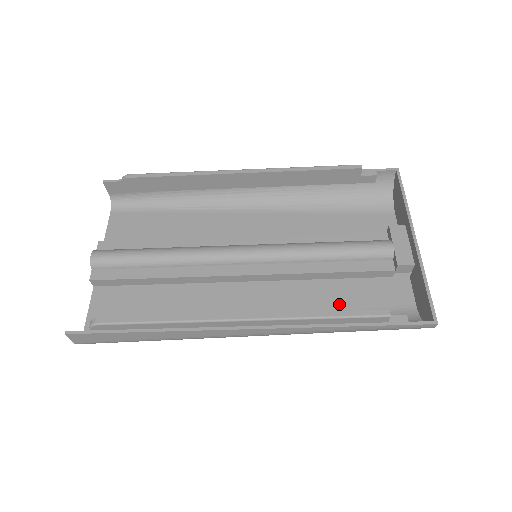
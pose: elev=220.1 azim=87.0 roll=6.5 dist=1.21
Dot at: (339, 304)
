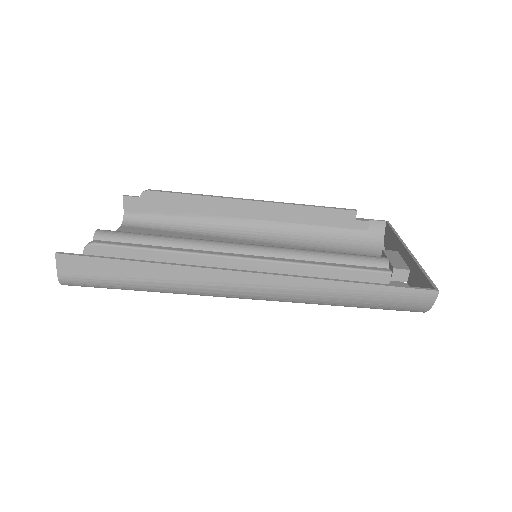
Dot at: occluded
